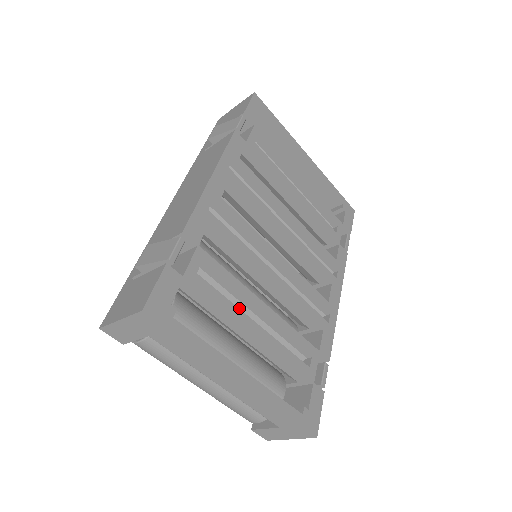
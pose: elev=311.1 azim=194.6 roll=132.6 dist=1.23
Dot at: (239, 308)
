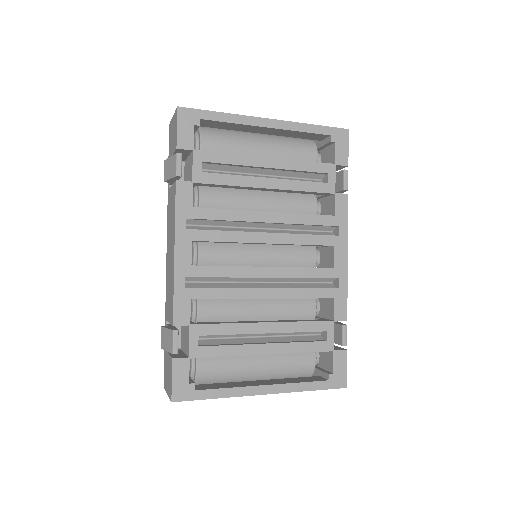
Dot at: (248, 335)
